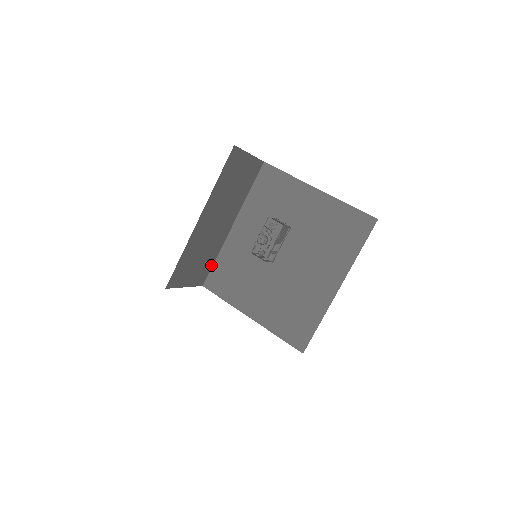
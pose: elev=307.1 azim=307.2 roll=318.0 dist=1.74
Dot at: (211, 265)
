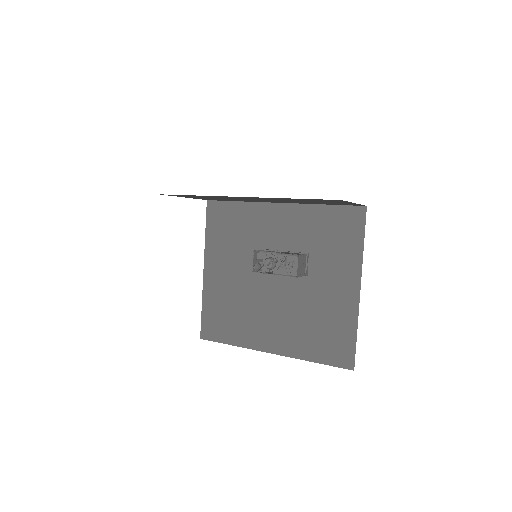
Dot at: occluded
